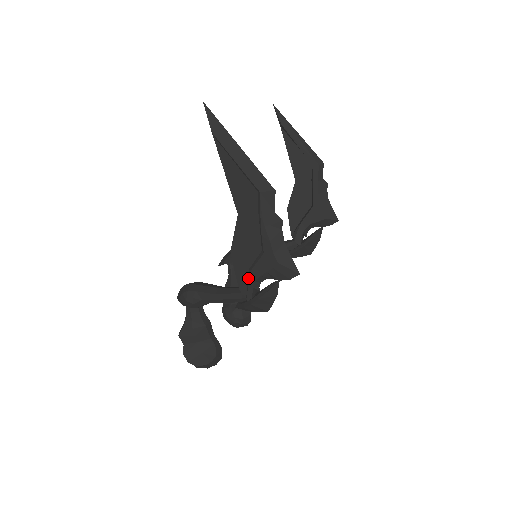
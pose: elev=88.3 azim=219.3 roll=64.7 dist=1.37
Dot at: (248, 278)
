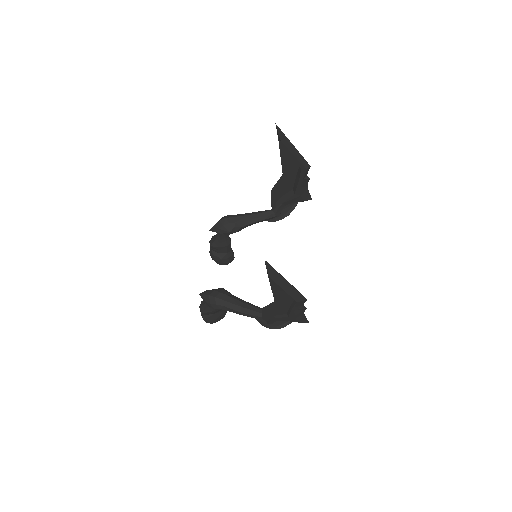
Dot at: (272, 319)
